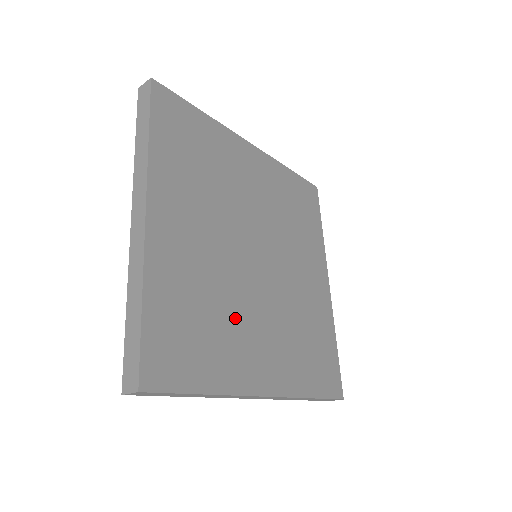
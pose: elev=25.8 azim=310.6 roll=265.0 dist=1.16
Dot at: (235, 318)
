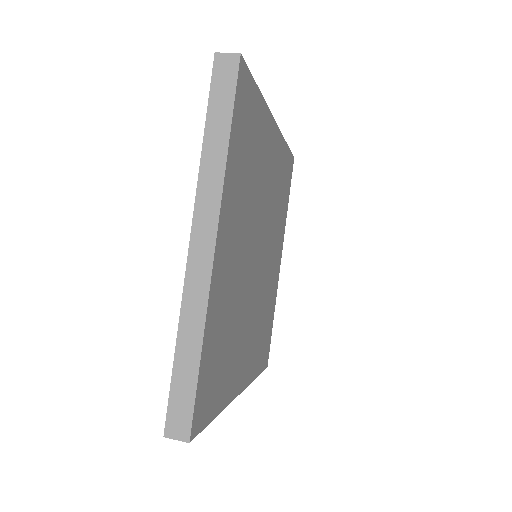
Dot at: (239, 331)
